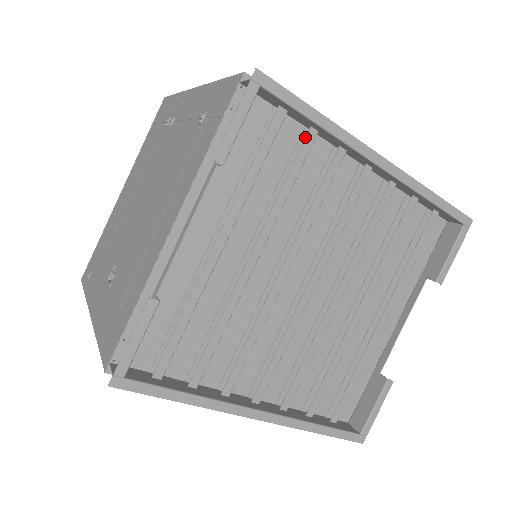
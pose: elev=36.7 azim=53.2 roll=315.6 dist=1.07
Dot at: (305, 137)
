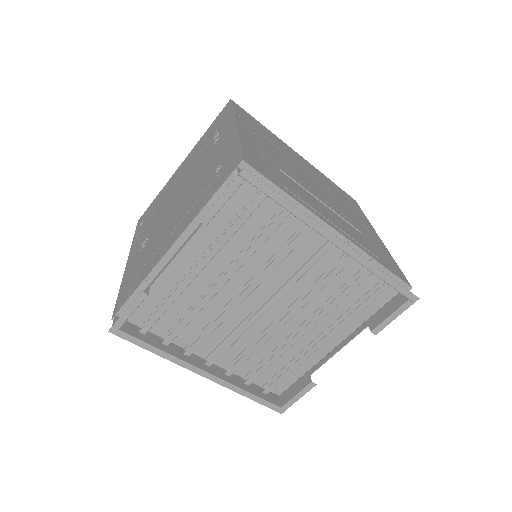
Dot at: (281, 213)
